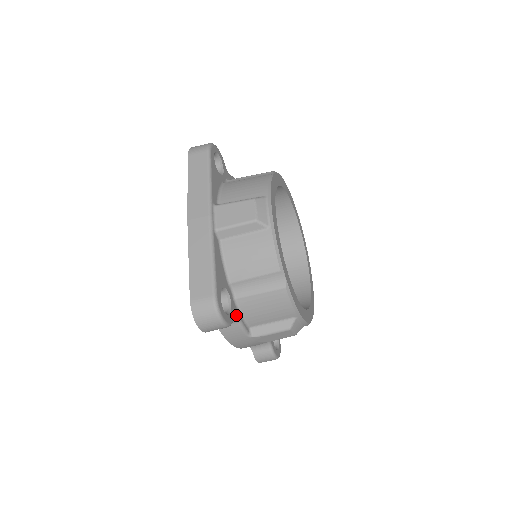
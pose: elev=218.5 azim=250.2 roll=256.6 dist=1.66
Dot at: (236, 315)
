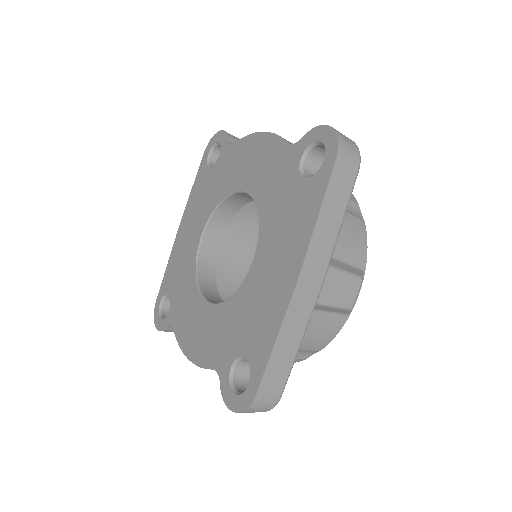
Dot at: occluded
